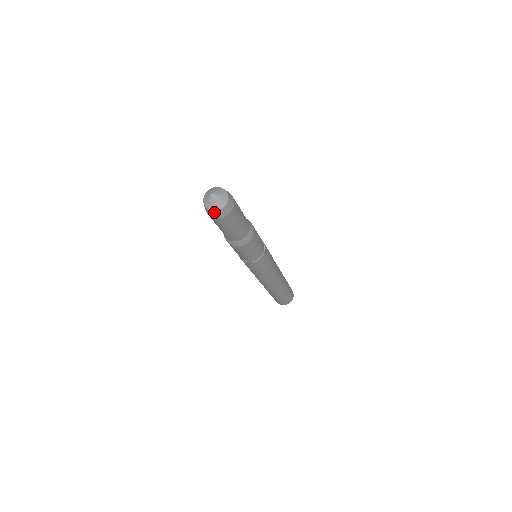
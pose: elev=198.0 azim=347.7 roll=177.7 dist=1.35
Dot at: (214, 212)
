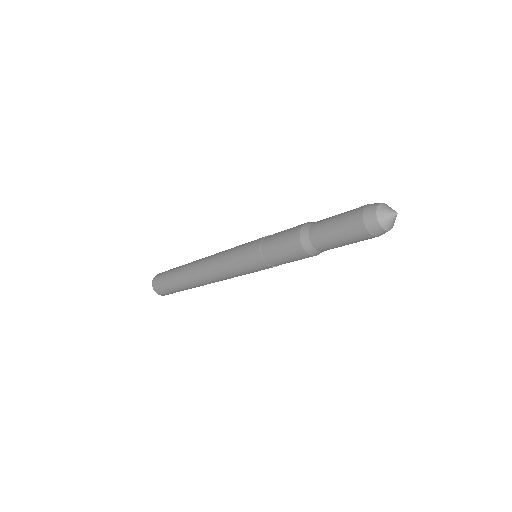
Dot at: (382, 230)
